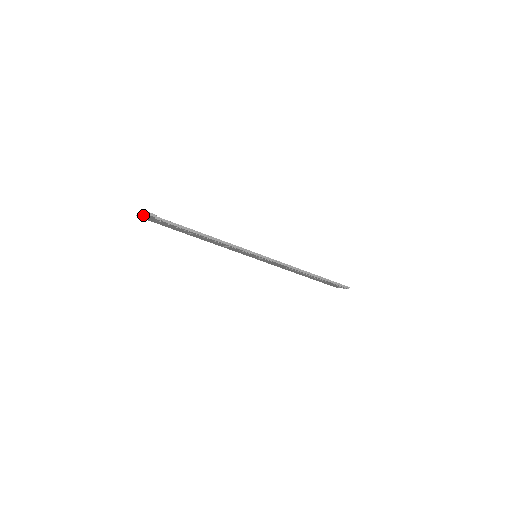
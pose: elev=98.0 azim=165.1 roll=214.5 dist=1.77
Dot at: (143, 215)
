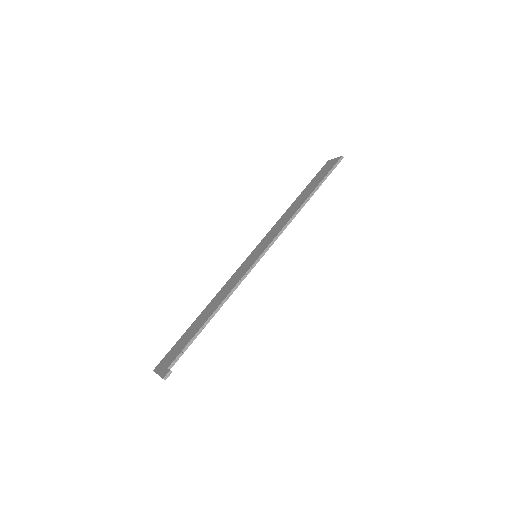
Dot at: occluded
